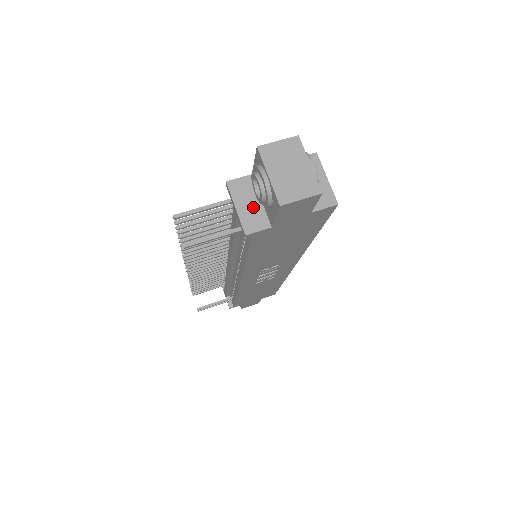
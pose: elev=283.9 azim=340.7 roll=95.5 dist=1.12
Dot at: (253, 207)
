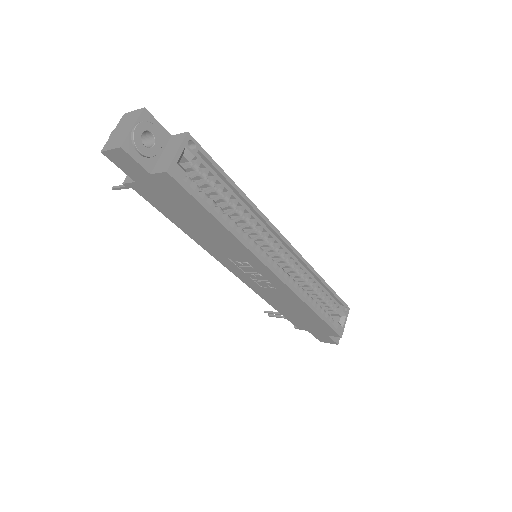
Dot at: occluded
